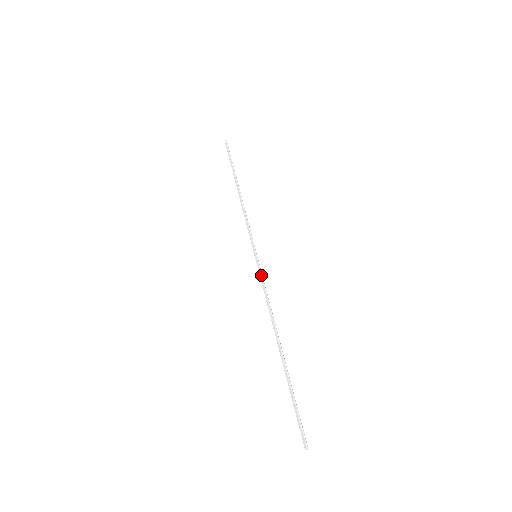
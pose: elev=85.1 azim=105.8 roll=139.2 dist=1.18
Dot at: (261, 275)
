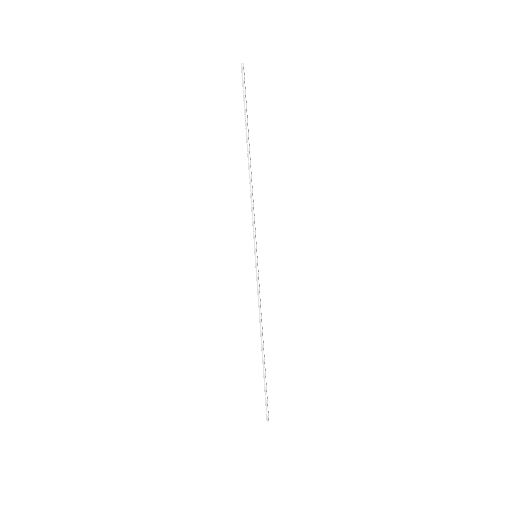
Dot at: (258, 282)
